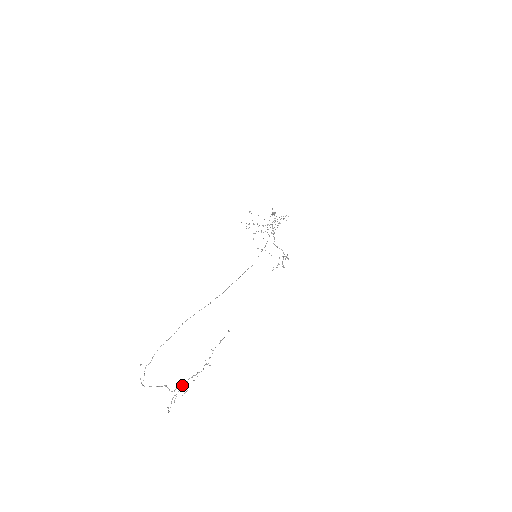
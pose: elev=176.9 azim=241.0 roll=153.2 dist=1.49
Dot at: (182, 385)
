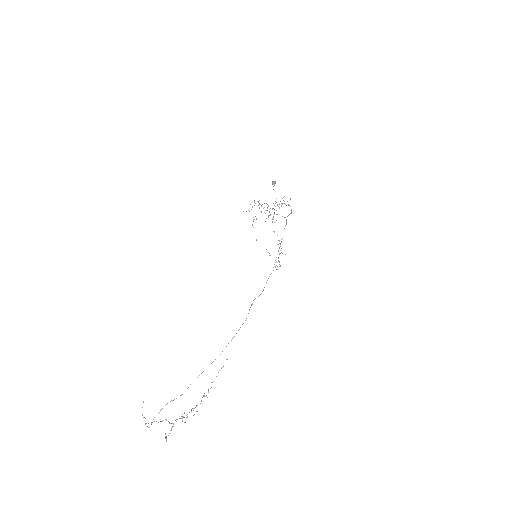
Dot at: occluded
